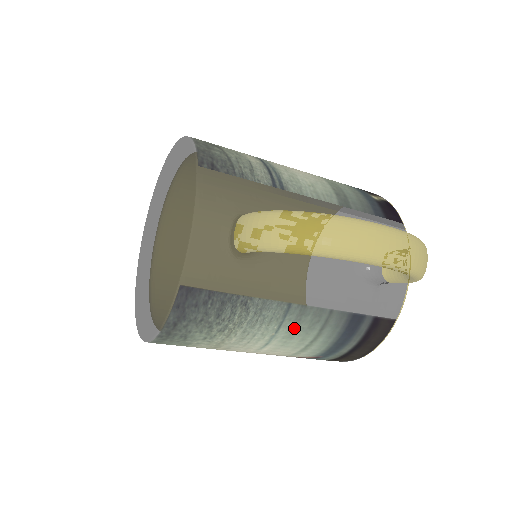
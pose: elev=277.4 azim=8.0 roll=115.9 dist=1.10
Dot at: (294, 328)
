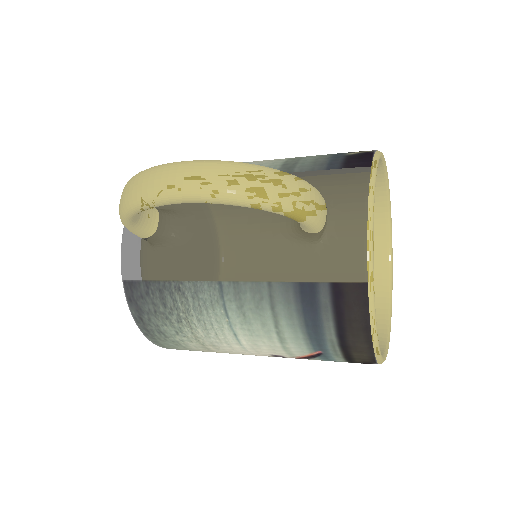
Dot at: (242, 310)
